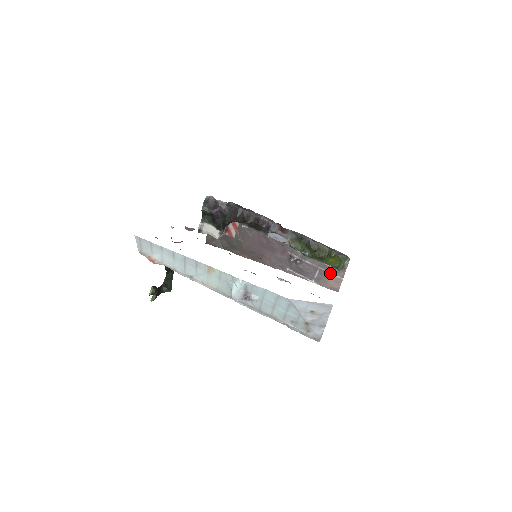
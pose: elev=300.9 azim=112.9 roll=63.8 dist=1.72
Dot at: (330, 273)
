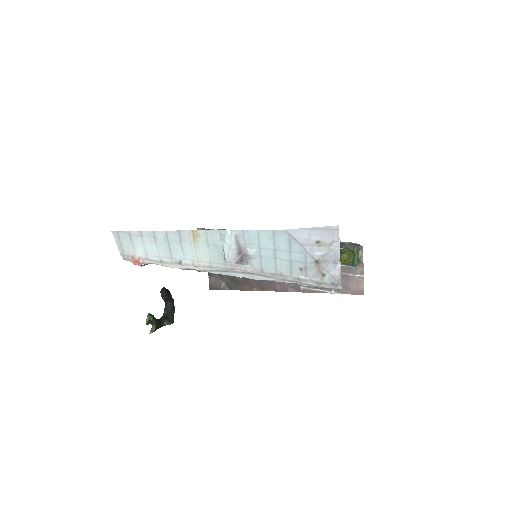
Dot at: (348, 274)
